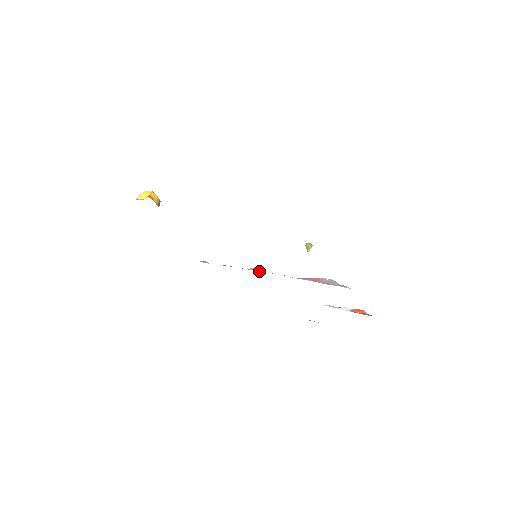
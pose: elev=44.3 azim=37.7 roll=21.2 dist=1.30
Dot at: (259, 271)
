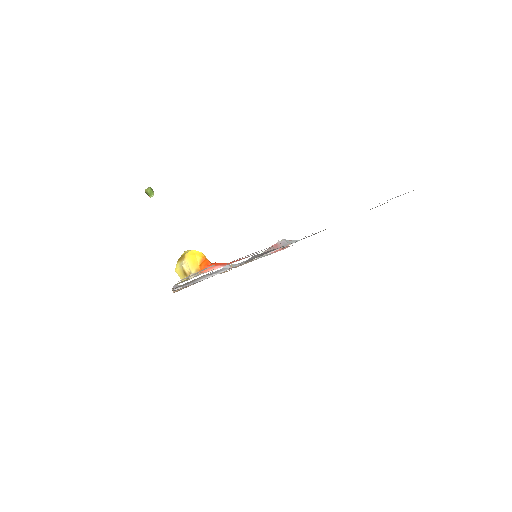
Dot at: (234, 264)
